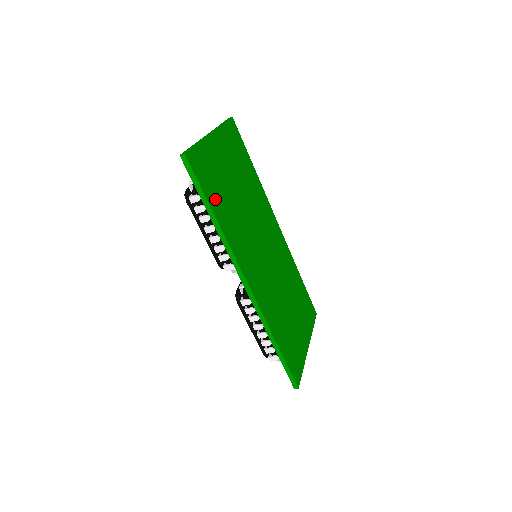
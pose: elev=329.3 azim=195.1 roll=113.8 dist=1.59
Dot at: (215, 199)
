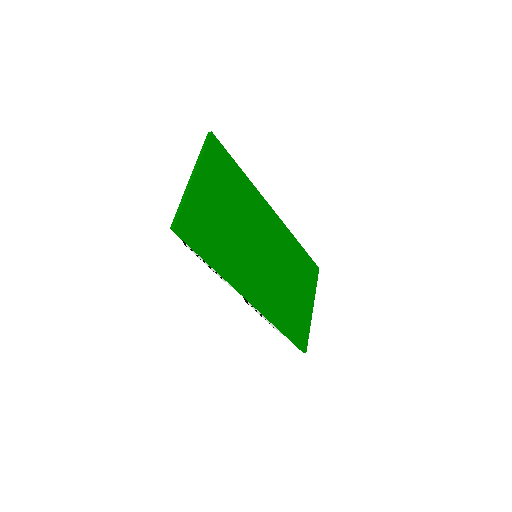
Dot at: (210, 246)
